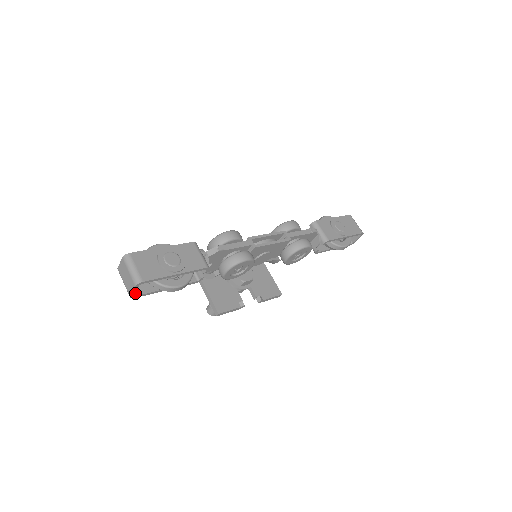
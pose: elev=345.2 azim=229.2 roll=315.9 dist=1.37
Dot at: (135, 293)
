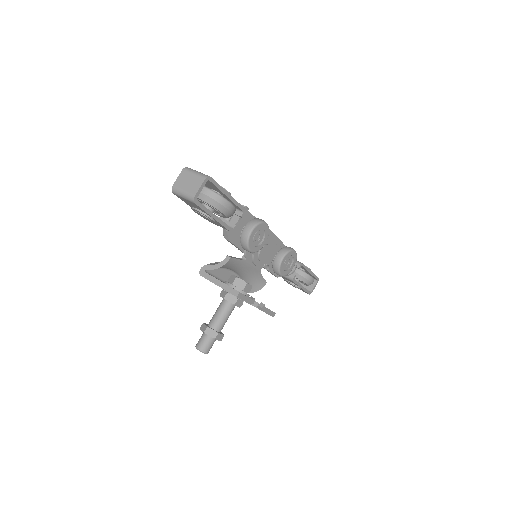
Dot at: (196, 200)
